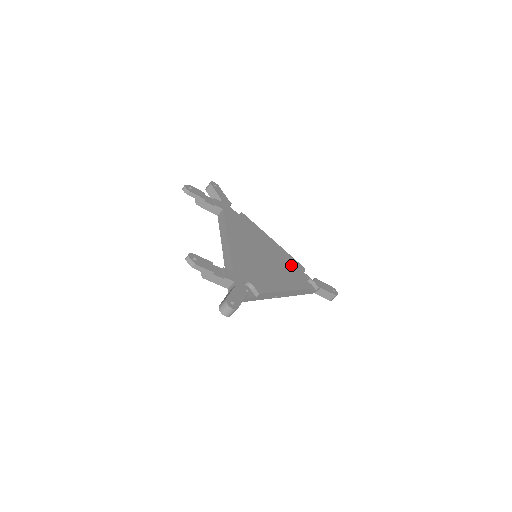
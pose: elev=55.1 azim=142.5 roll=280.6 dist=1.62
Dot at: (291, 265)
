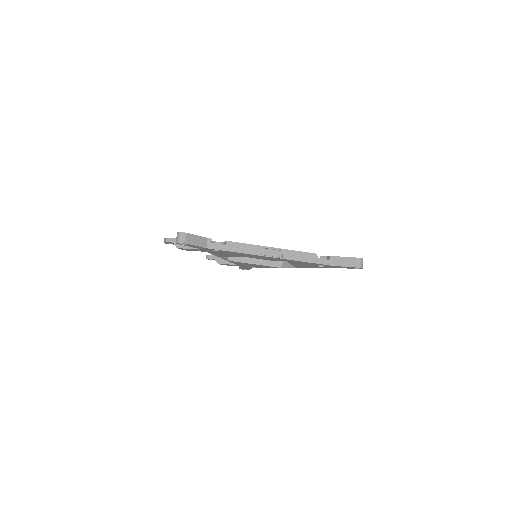
Dot at: occluded
